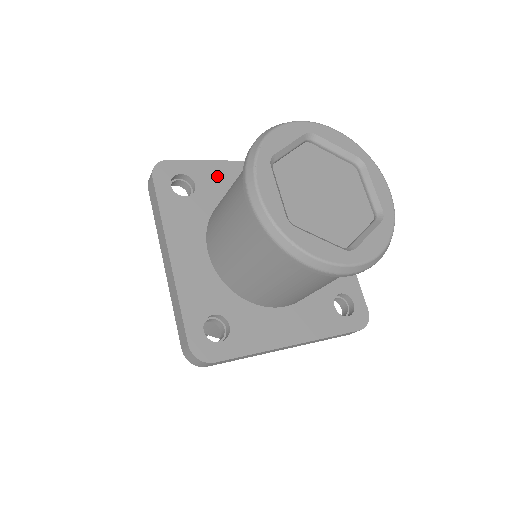
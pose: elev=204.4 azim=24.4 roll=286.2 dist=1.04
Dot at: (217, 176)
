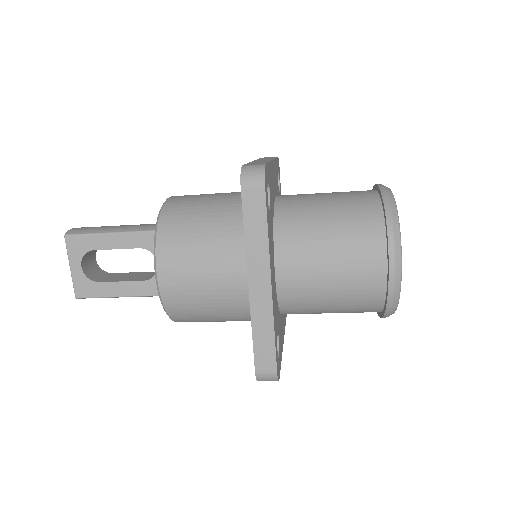
Dot at: occluded
